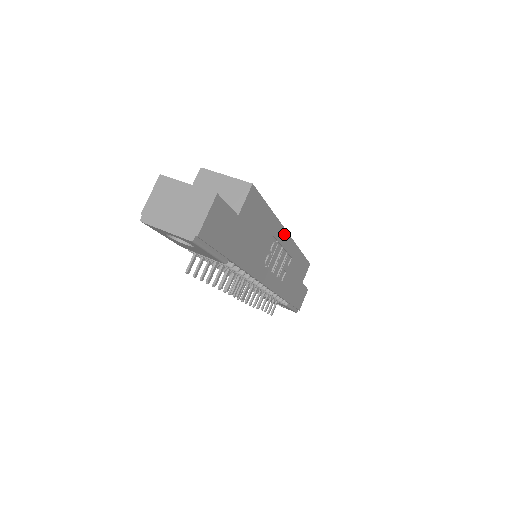
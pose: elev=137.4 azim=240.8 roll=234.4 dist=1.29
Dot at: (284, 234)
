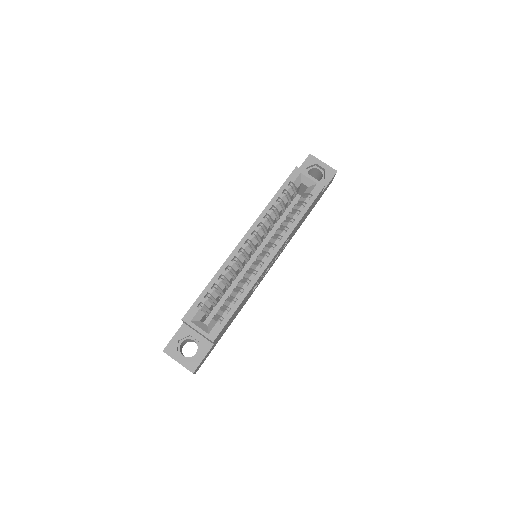
Dot at: (266, 268)
